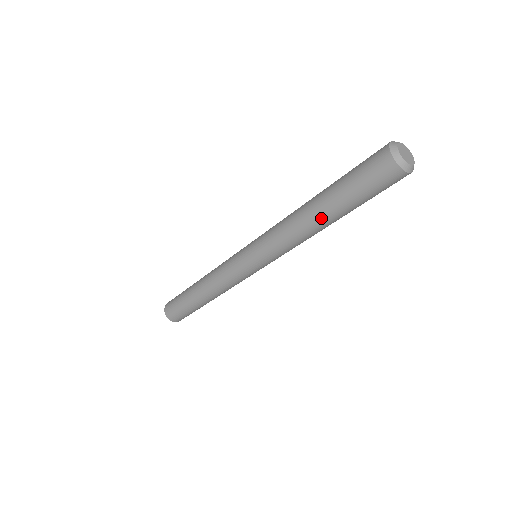
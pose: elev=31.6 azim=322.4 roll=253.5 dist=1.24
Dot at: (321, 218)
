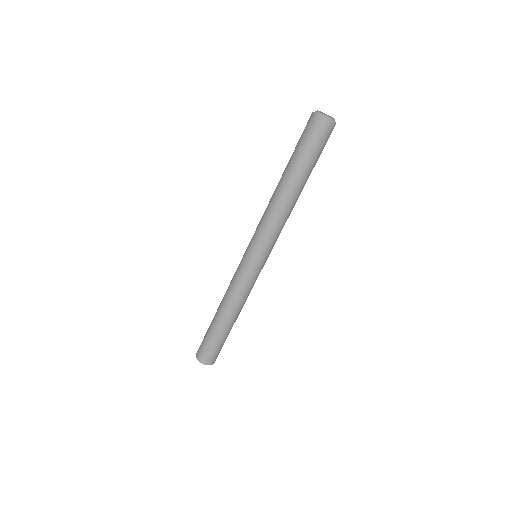
Dot at: (292, 189)
